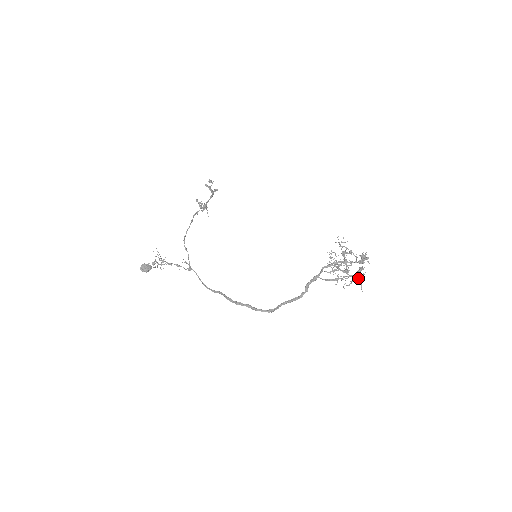
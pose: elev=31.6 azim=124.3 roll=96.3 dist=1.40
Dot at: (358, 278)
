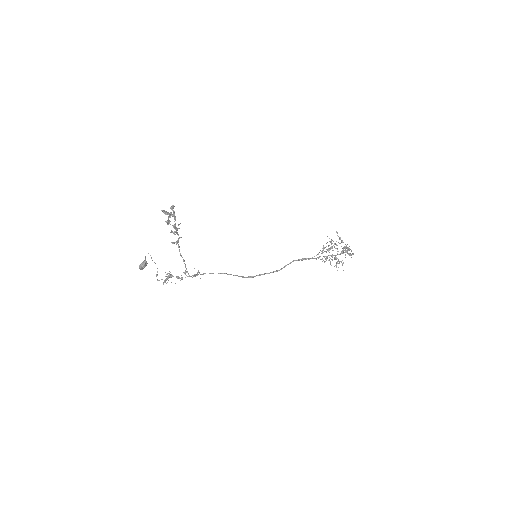
Dot at: occluded
